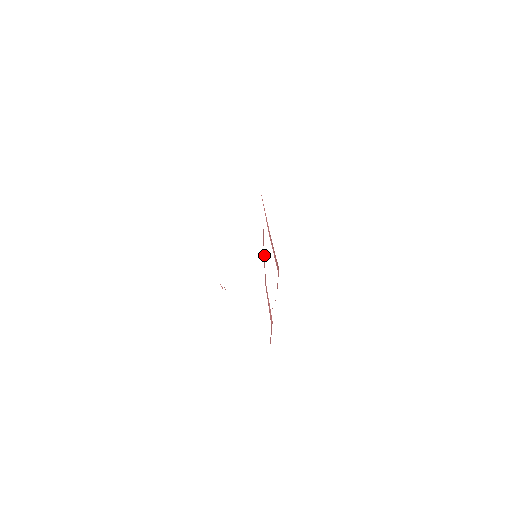
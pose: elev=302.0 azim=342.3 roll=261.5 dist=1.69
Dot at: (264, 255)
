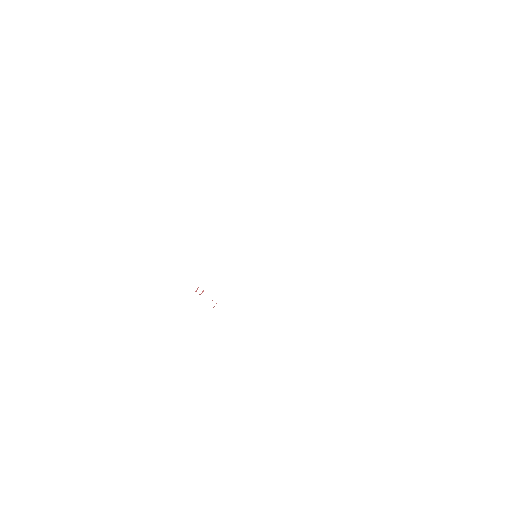
Dot at: occluded
